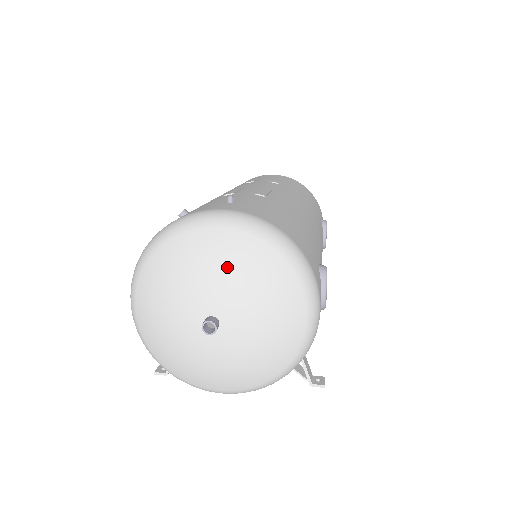
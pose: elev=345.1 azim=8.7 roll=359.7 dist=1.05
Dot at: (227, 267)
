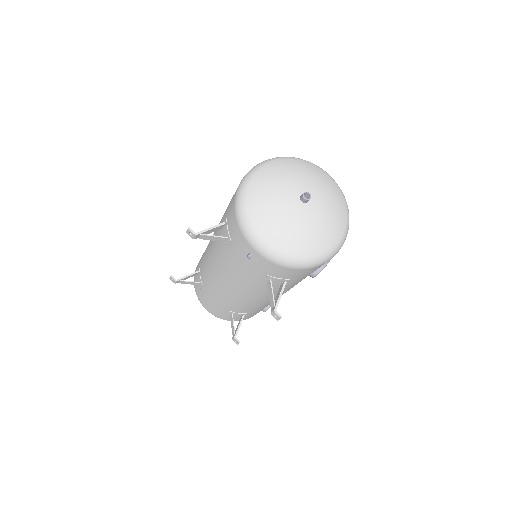
Dot at: (327, 188)
